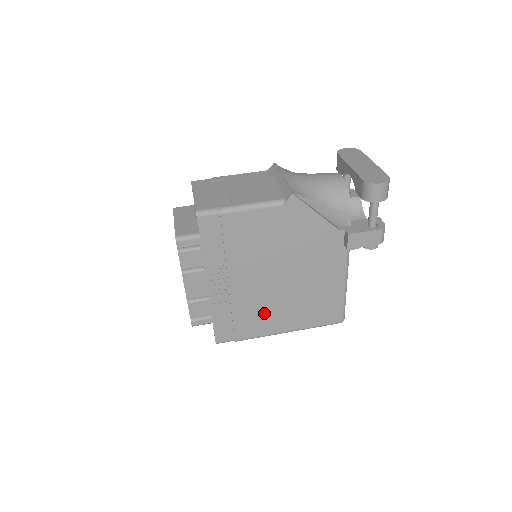
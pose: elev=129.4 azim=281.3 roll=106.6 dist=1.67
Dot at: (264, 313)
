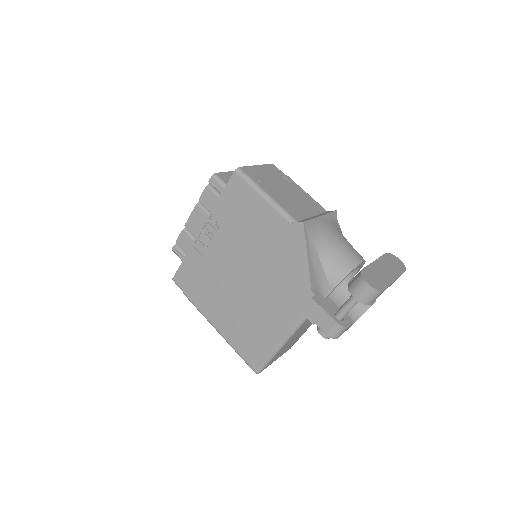
Dot at: (215, 294)
